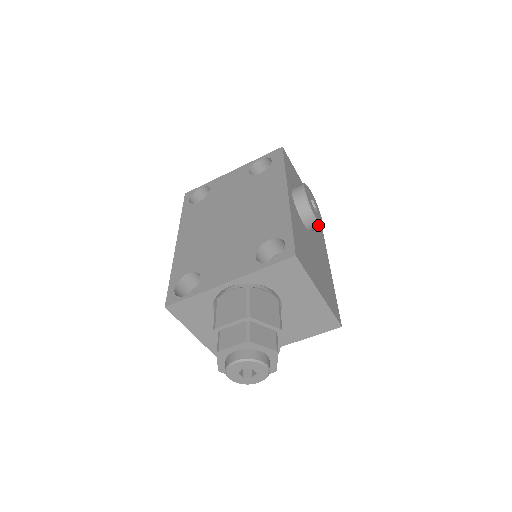
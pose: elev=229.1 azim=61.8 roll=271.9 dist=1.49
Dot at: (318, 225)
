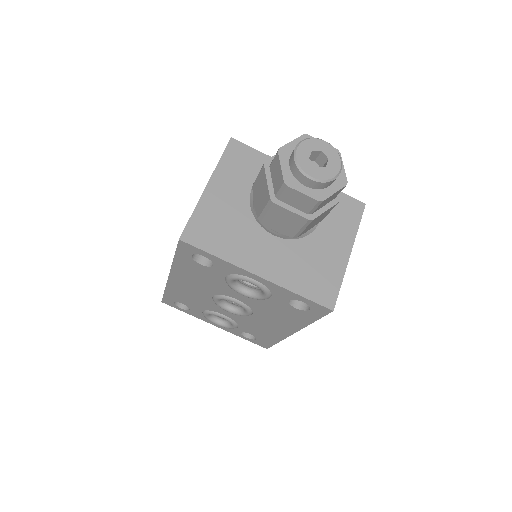
Dot at: occluded
